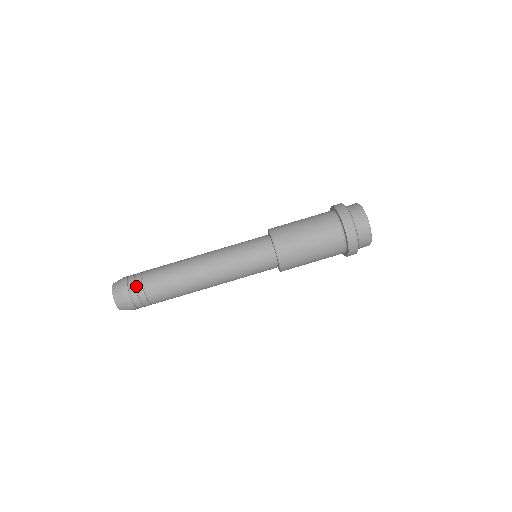
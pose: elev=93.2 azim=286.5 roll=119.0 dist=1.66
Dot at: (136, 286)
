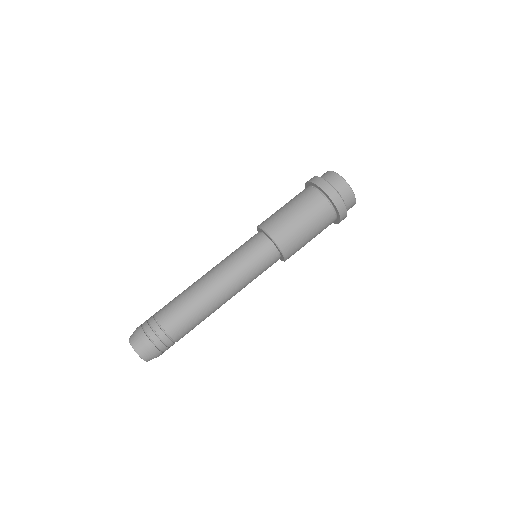
Dot at: (155, 332)
